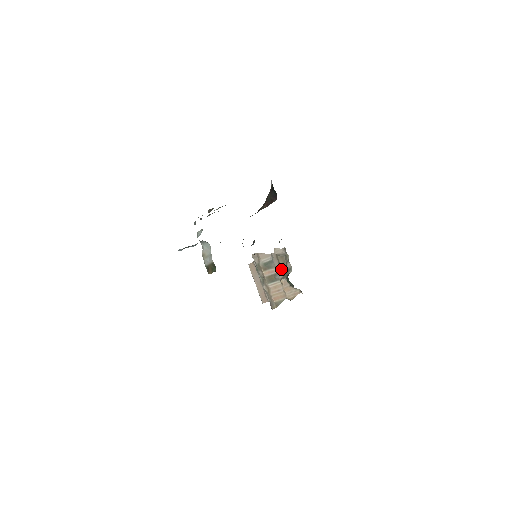
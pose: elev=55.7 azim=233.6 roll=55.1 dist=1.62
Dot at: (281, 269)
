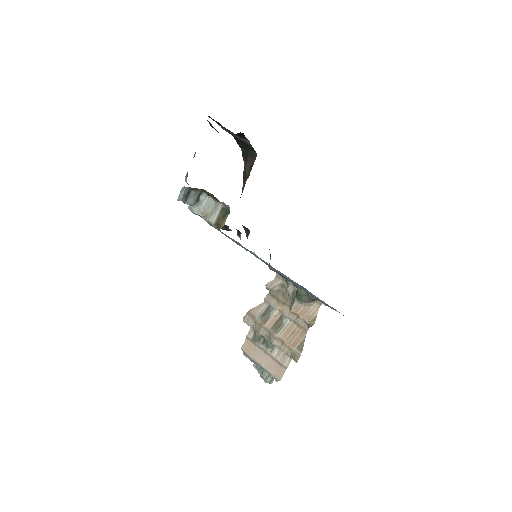
Dot at: (284, 304)
